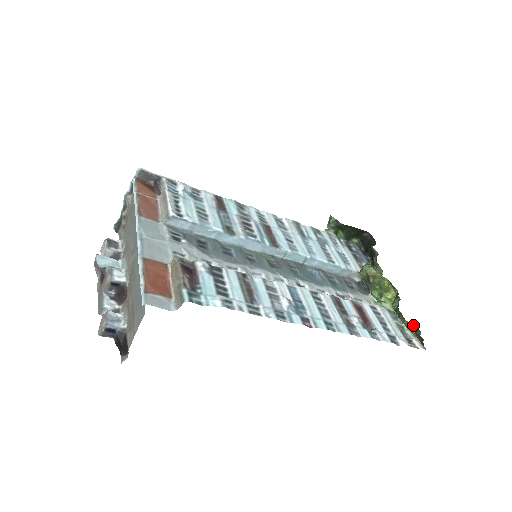
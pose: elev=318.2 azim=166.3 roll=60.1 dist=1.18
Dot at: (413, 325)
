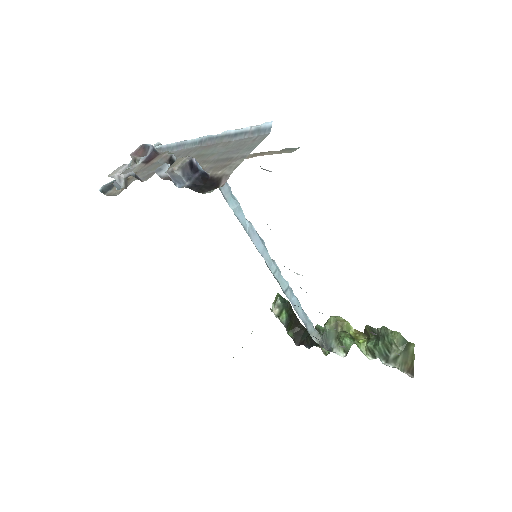
Dot at: (404, 341)
